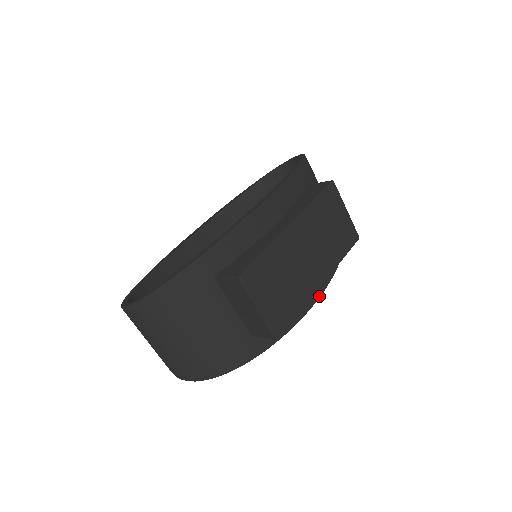
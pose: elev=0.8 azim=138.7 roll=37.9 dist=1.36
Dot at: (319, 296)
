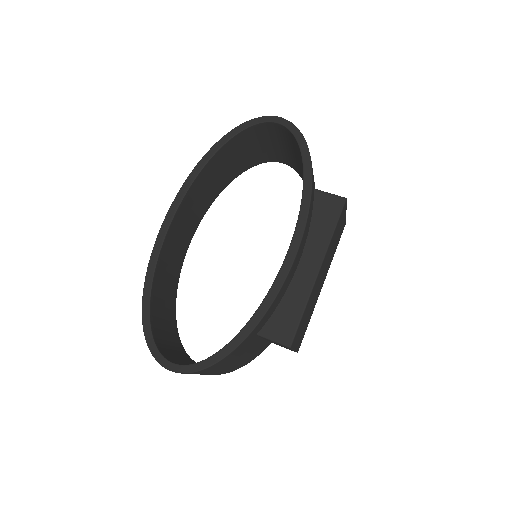
Dot at: occluded
